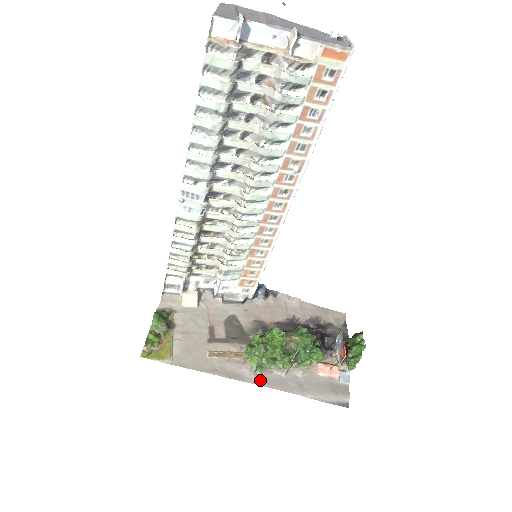
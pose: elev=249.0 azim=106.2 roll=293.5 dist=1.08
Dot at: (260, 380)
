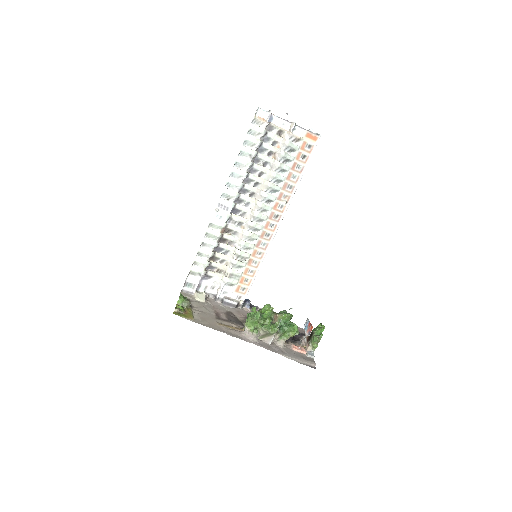
Dot at: (255, 342)
